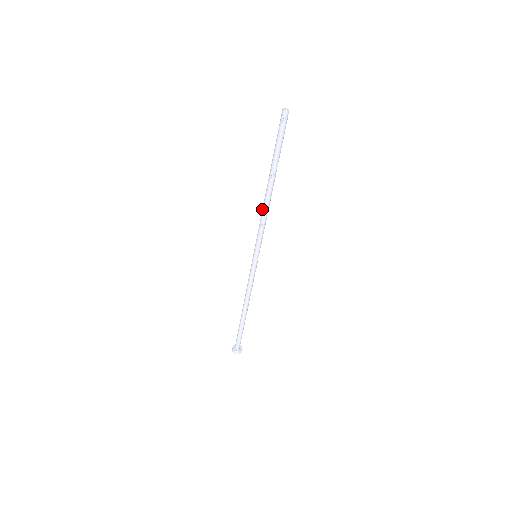
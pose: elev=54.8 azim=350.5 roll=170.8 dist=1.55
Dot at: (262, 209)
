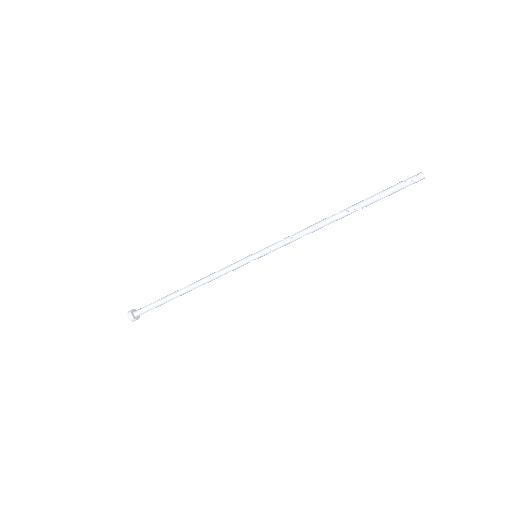
Dot at: (310, 226)
